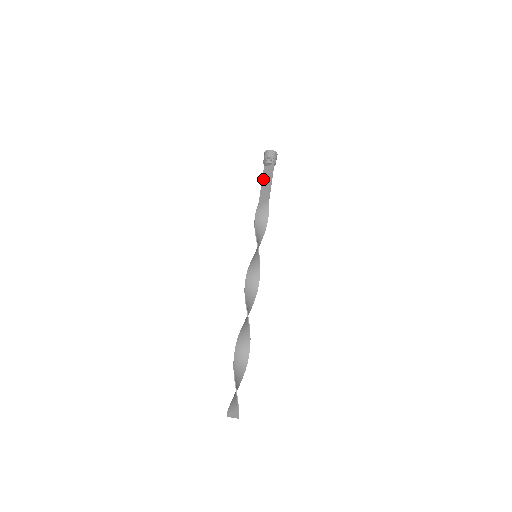
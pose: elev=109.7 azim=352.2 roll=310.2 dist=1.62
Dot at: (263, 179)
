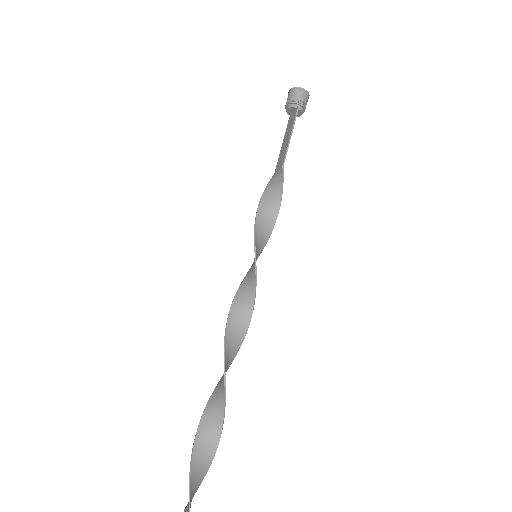
Dot at: (285, 135)
